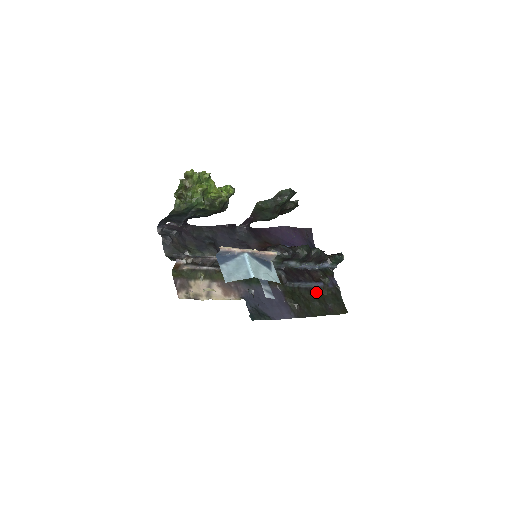
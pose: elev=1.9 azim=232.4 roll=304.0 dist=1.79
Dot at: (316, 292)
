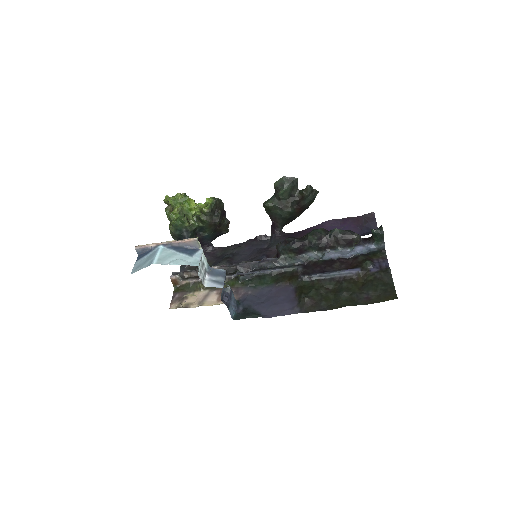
Dot at: (348, 281)
